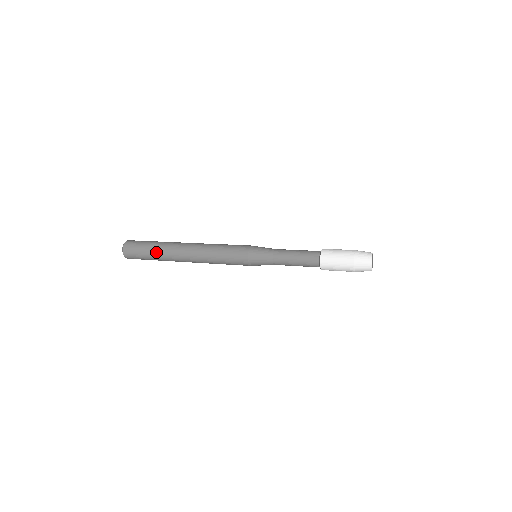
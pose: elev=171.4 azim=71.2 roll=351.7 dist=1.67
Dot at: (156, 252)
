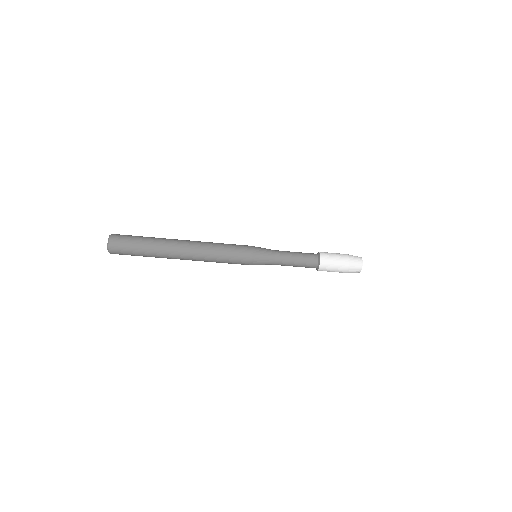
Dot at: (152, 239)
